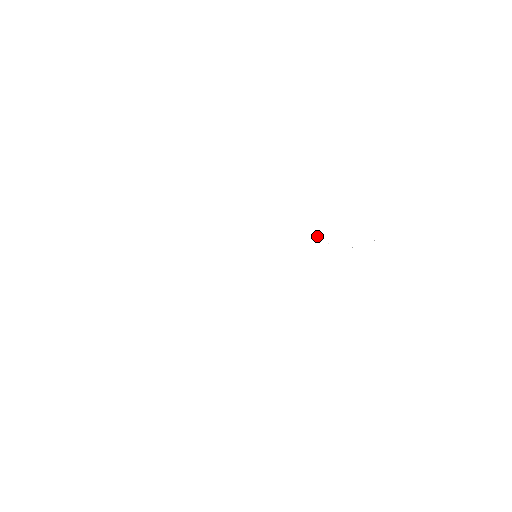
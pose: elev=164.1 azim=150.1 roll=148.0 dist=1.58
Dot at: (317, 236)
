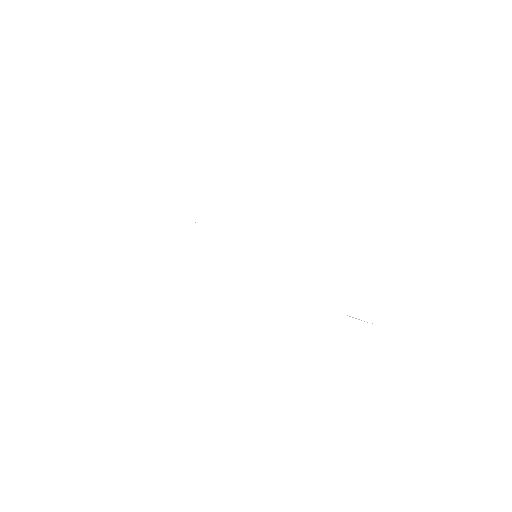
Dot at: occluded
